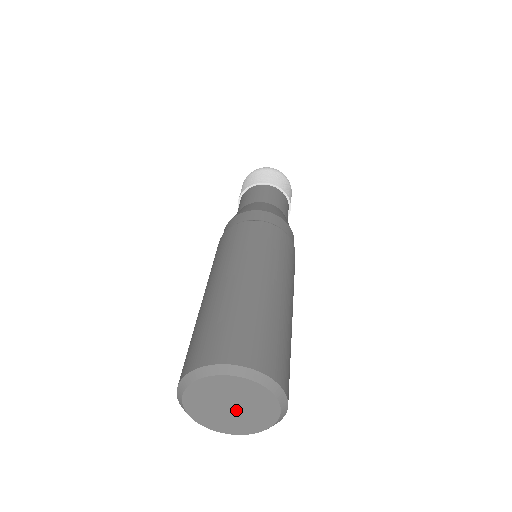
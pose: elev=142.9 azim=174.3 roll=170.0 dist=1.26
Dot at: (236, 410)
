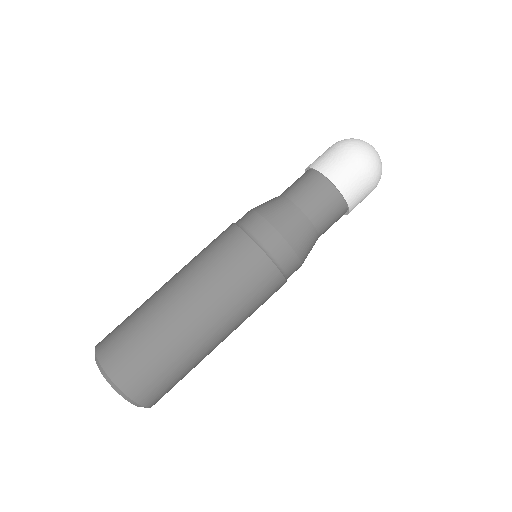
Dot at: occluded
